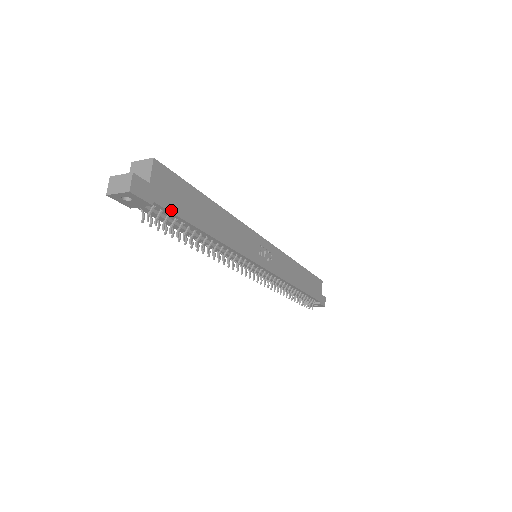
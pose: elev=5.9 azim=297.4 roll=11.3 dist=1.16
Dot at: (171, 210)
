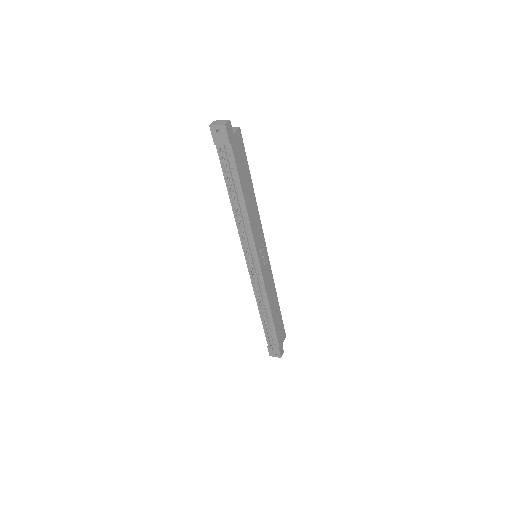
Dot at: (235, 159)
